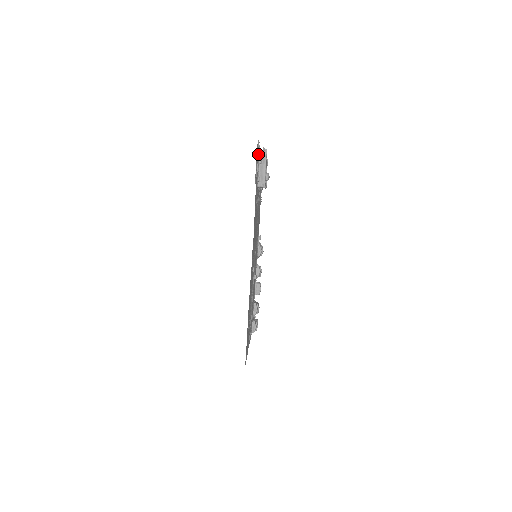
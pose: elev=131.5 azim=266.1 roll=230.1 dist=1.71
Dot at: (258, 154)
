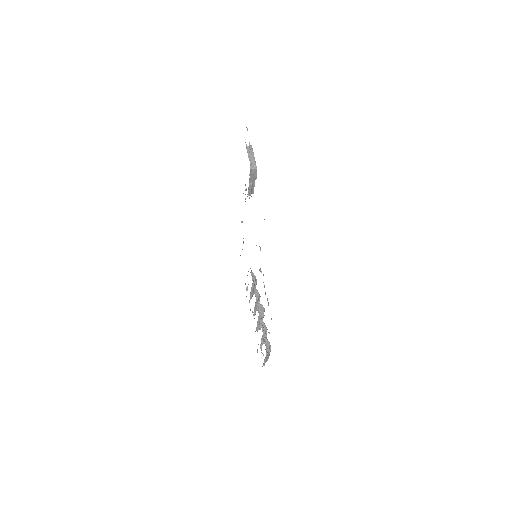
Dot at: (246, 146)
